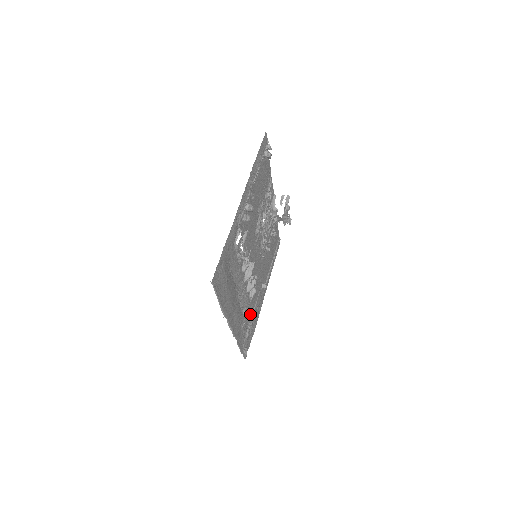
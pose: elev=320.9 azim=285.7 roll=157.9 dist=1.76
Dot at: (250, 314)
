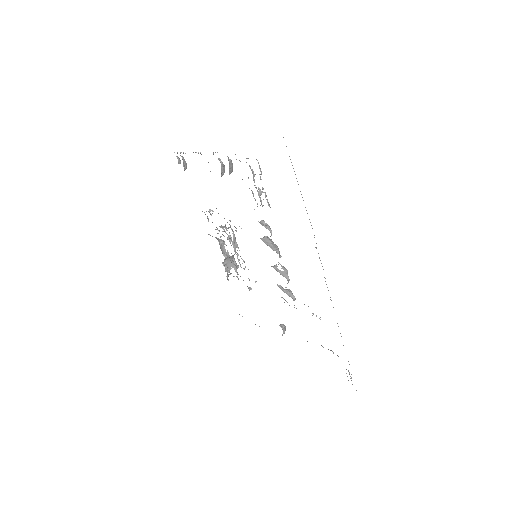
Dot at: occluded
